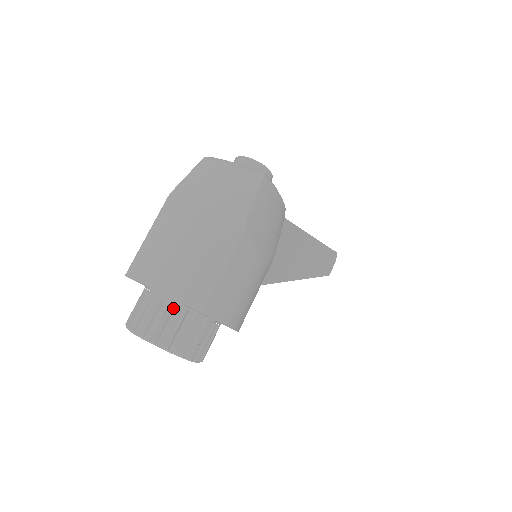
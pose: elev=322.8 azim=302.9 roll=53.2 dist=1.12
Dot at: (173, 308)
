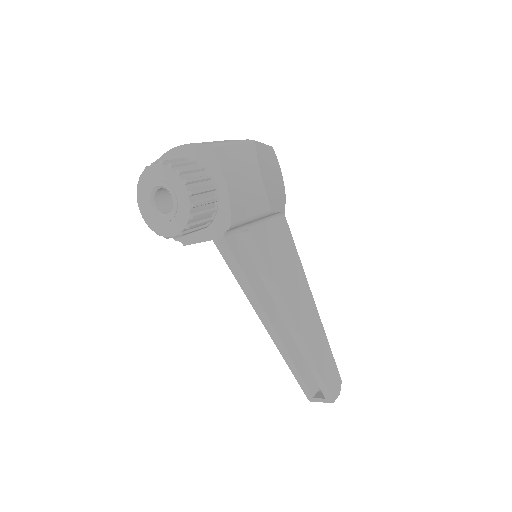
Dot at: (185, 160)
